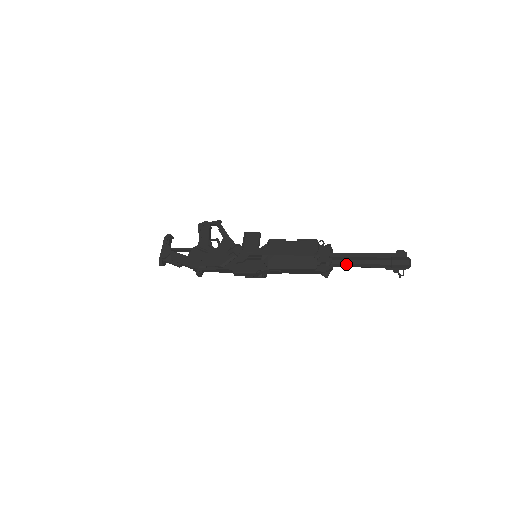
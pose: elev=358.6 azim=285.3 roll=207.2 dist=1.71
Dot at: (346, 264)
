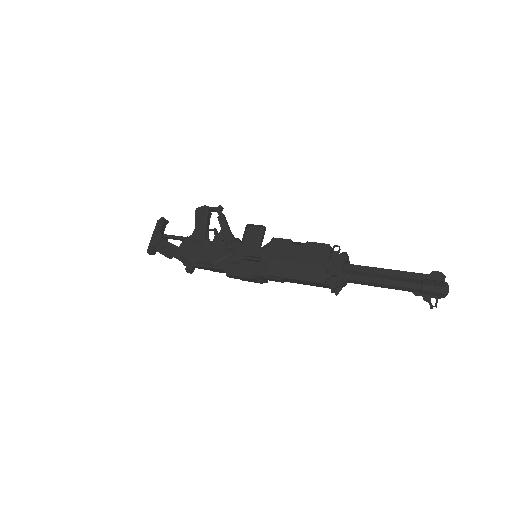
Dot at: (363, 281)
